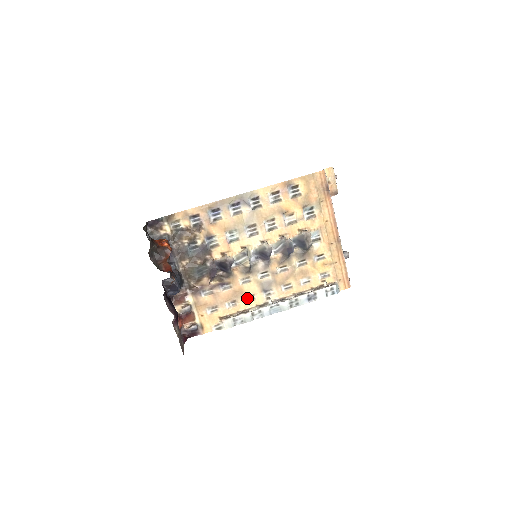
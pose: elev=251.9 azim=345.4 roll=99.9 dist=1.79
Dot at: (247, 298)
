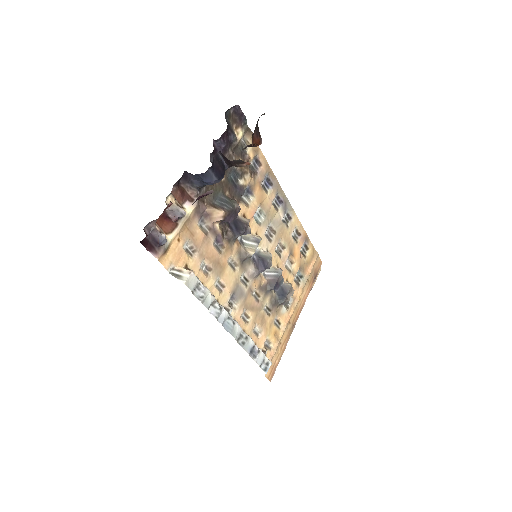
Dot at: (218, 282)
